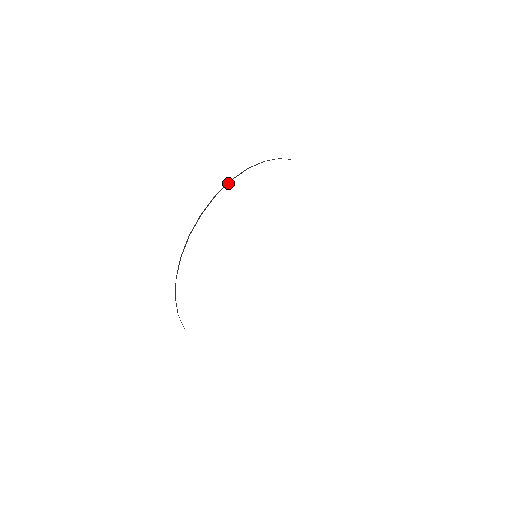
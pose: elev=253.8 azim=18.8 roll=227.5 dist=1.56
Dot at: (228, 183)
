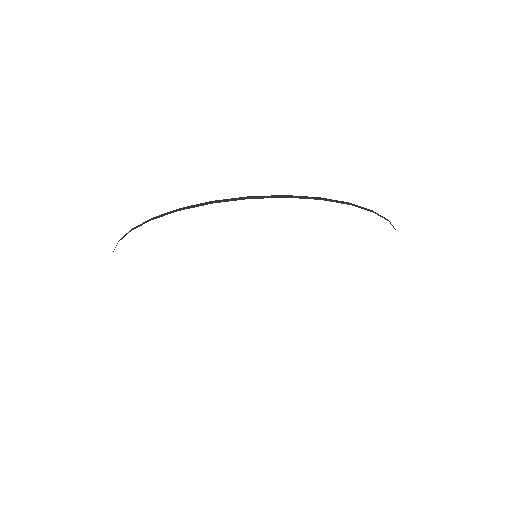
Dot at: occluded
